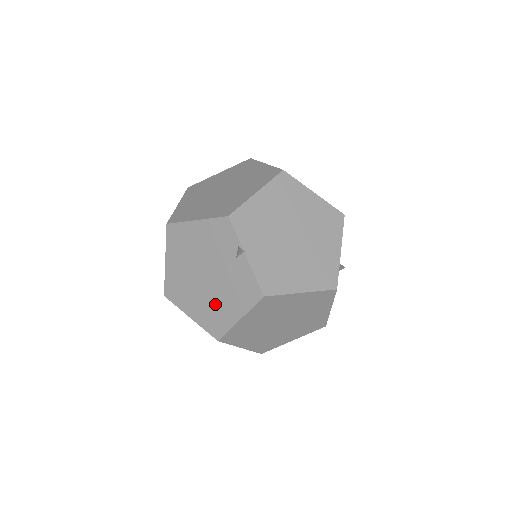
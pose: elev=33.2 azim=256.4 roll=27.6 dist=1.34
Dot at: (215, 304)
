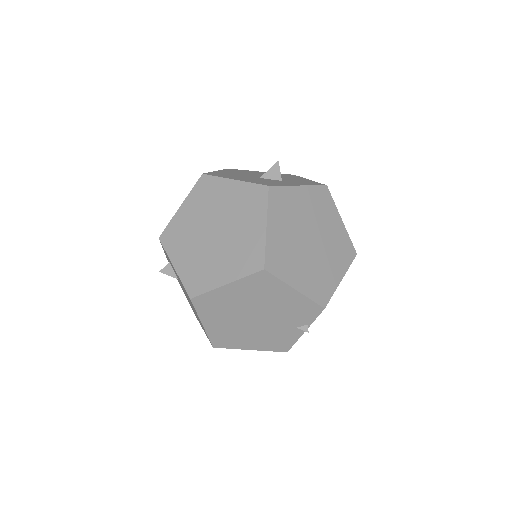
Dot at: (241, 333)
